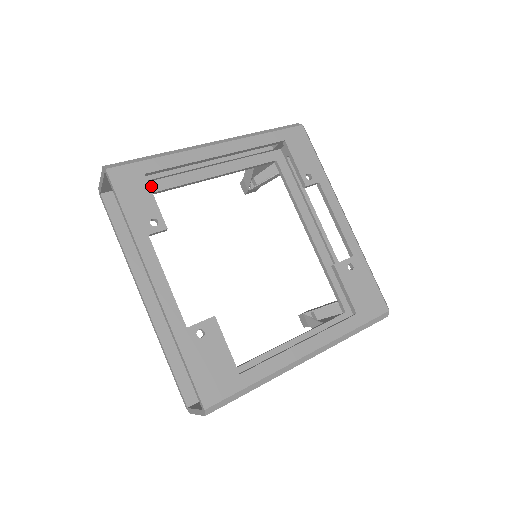
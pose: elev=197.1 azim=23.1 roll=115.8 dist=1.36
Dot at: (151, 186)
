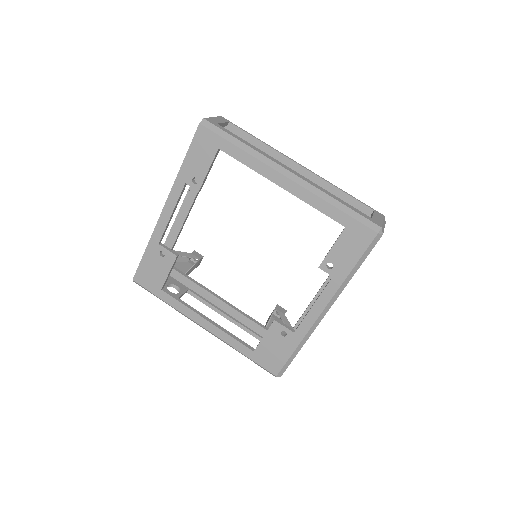
Dot at: occluded
